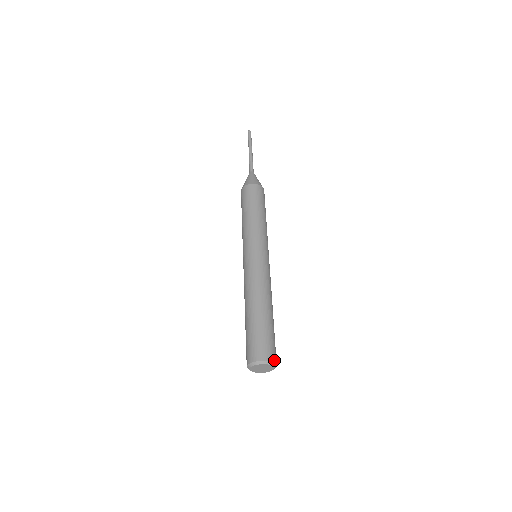
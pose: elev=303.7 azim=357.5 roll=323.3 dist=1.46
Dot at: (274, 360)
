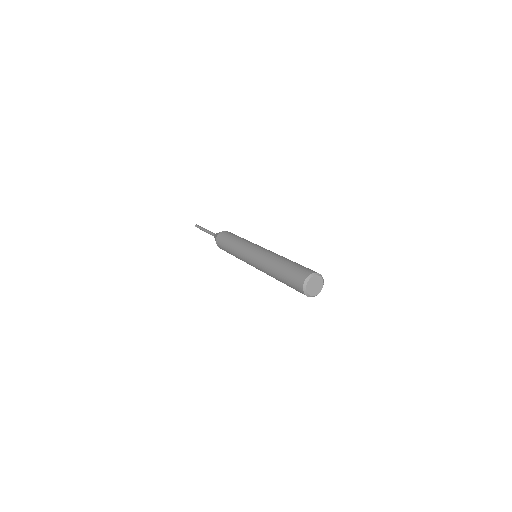
Dot at: (321, 277)
